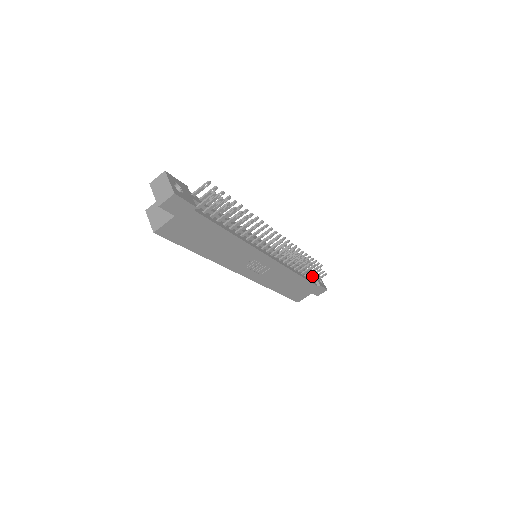
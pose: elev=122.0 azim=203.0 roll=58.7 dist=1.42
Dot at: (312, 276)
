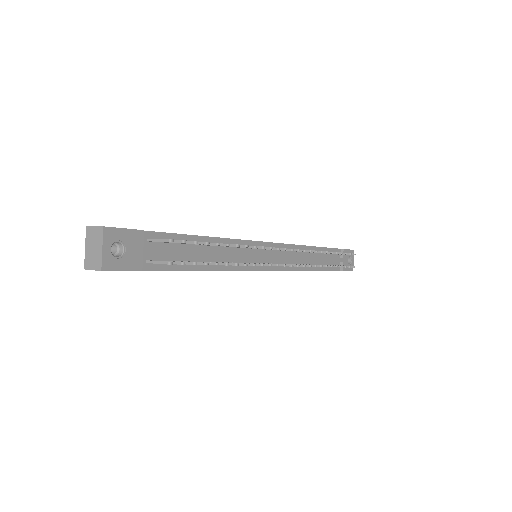
Dot at: (337, 261)
